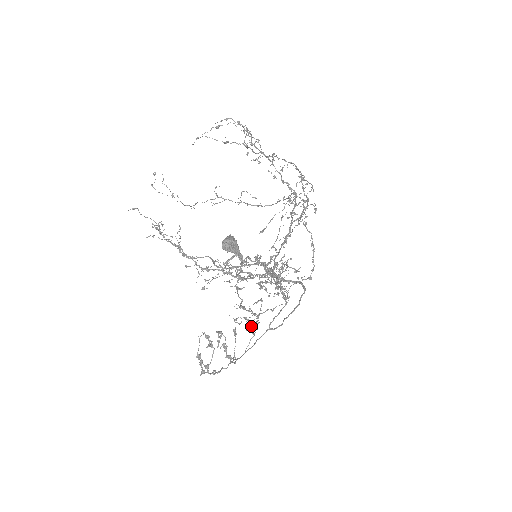
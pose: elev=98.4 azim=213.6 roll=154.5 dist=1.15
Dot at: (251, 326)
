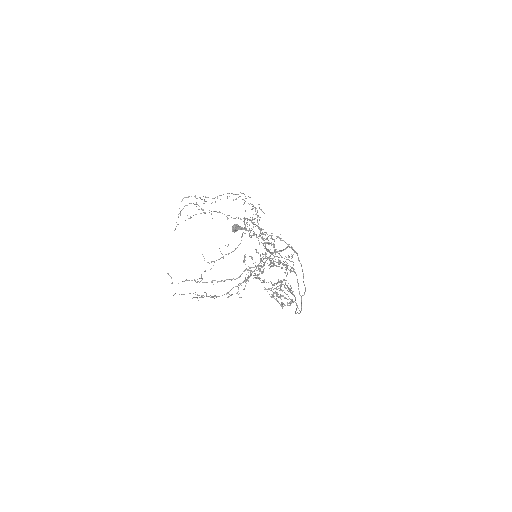
Dot at: occluded
